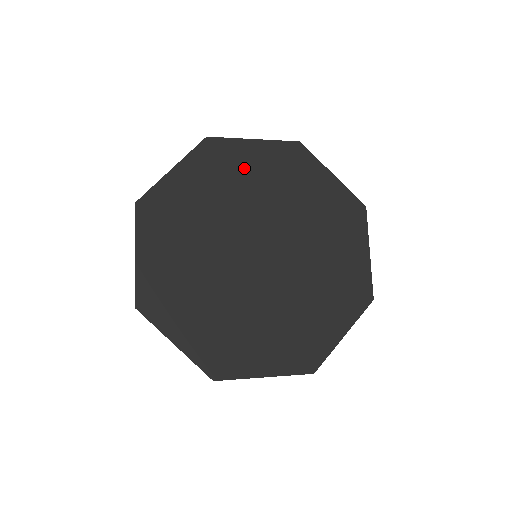
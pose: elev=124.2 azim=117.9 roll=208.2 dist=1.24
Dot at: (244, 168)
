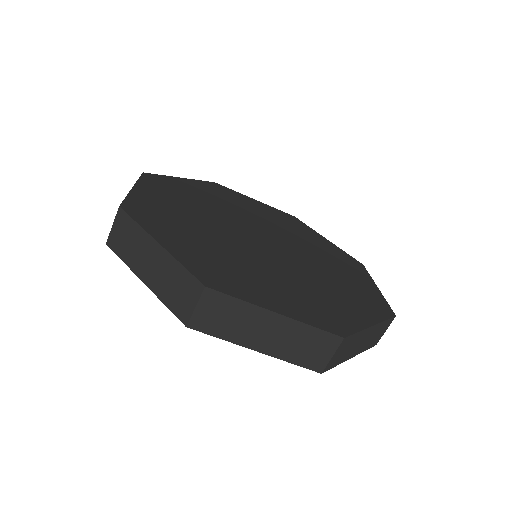
Dot at: (193, 192)
